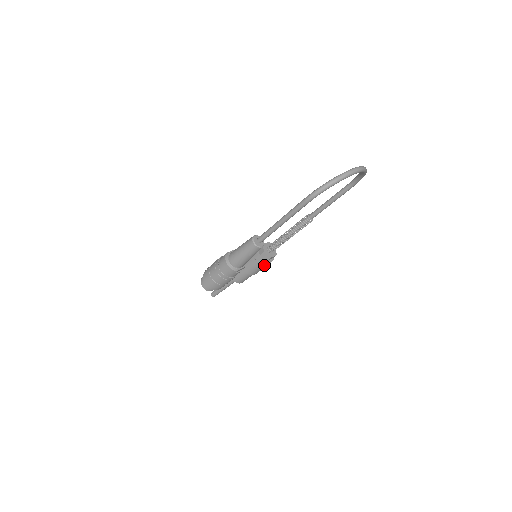
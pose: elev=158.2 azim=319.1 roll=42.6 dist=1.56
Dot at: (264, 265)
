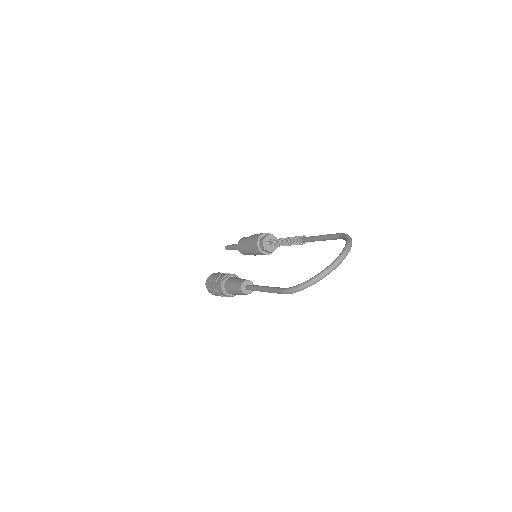
Dot at: occluded
